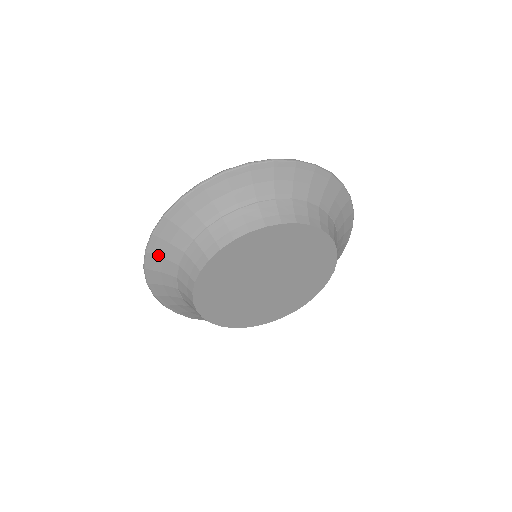
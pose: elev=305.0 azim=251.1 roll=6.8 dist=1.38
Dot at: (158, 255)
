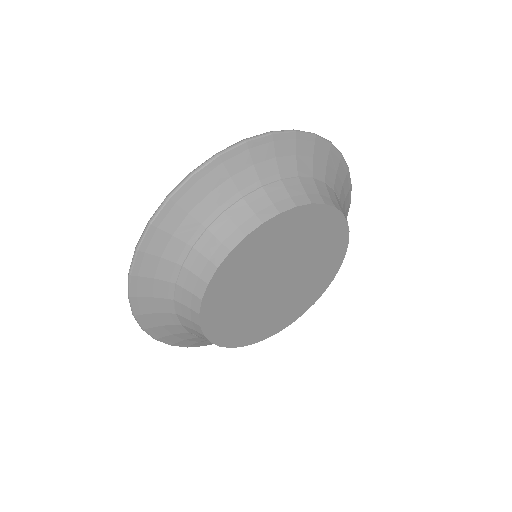
Dot at: (148, 313)
